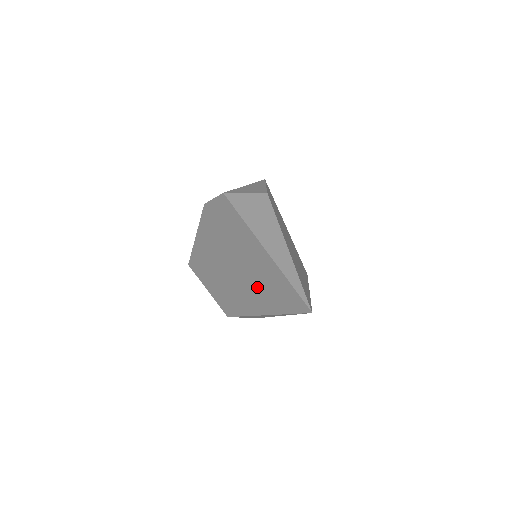
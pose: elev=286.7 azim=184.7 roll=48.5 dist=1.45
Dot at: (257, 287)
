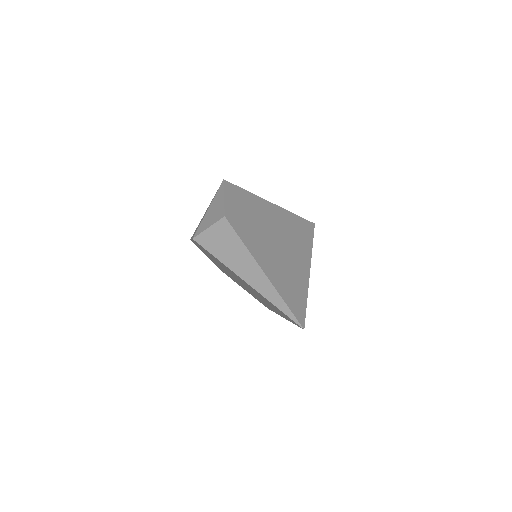
Dot at: occluded
